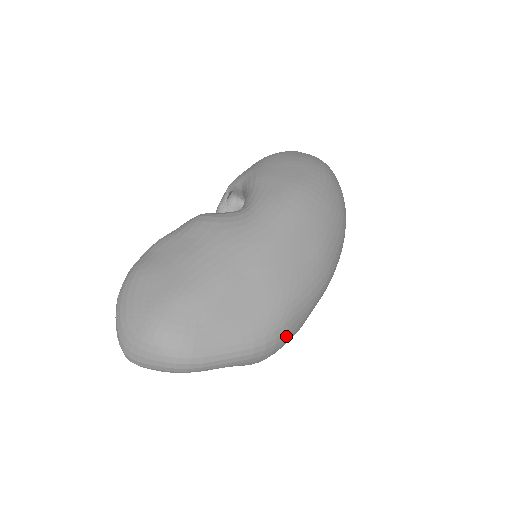
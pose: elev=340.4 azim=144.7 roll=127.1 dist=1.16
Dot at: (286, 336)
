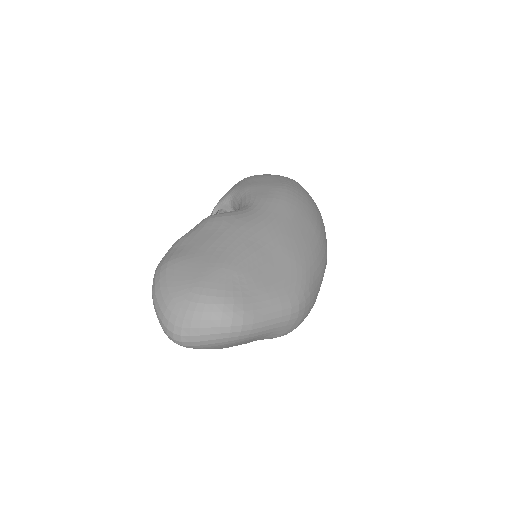
Dot at: (311, 301)
